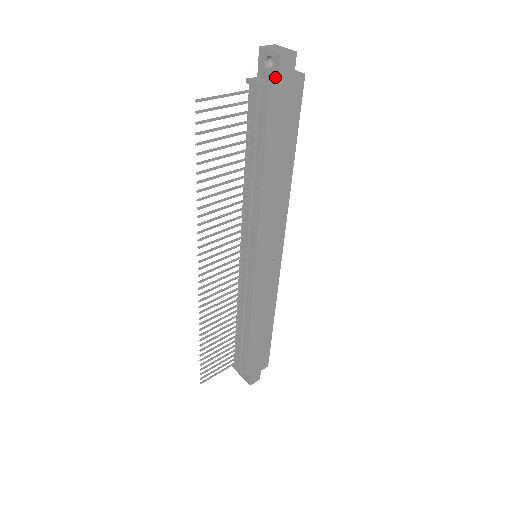
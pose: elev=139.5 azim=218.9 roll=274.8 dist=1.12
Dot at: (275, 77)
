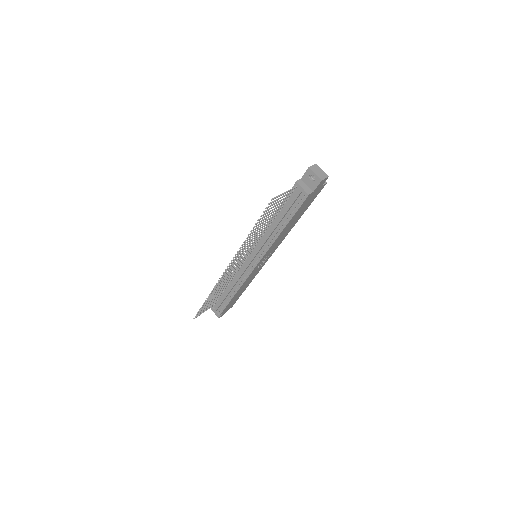
Dot at: (313, 187)
